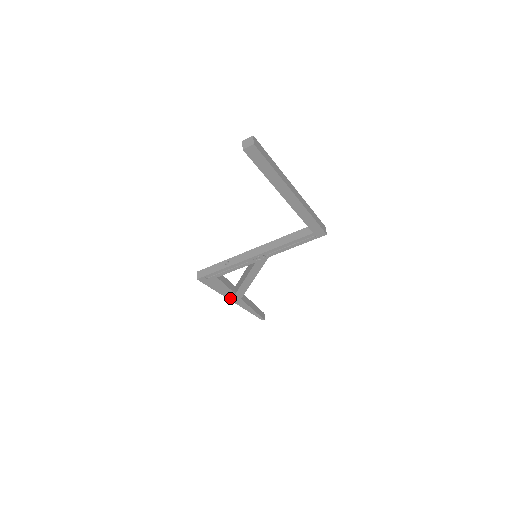
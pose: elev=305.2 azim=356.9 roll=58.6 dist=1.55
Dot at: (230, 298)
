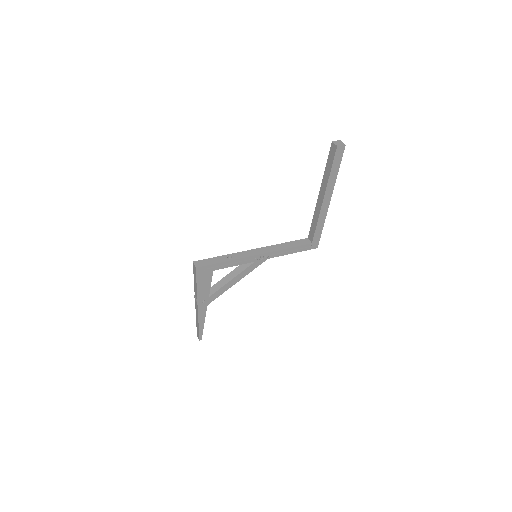
Dot at: (199, 302)
